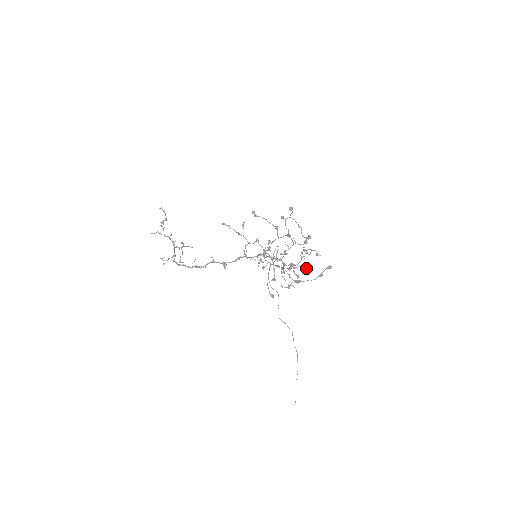
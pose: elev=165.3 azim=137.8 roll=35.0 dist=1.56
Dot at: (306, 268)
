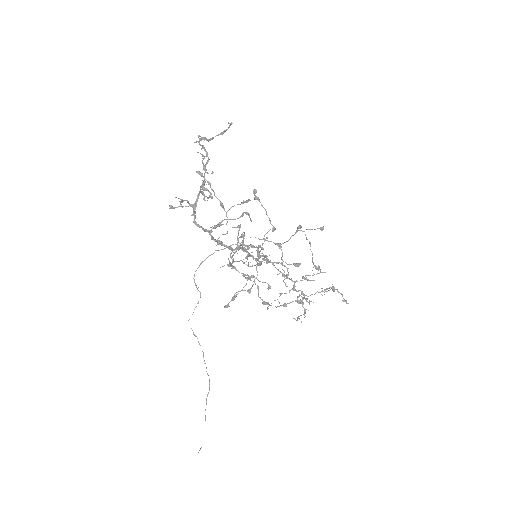
Dot at: (269, 288)
